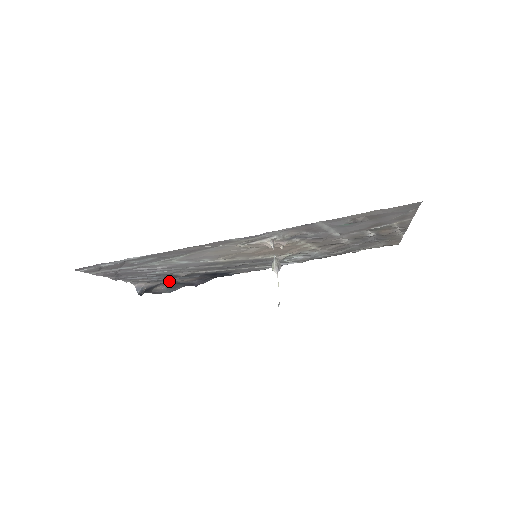
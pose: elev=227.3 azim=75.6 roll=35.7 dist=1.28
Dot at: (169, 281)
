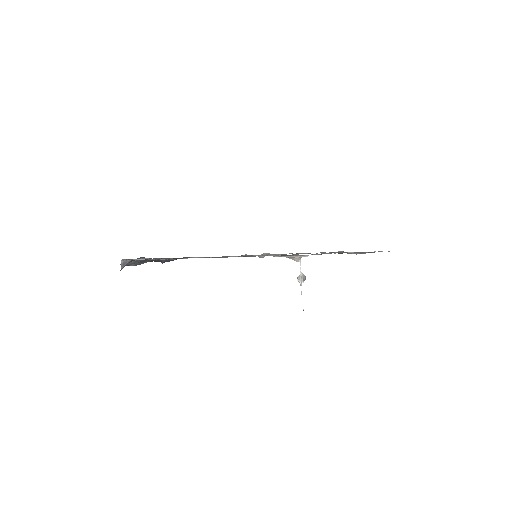
Dot at: occluded
